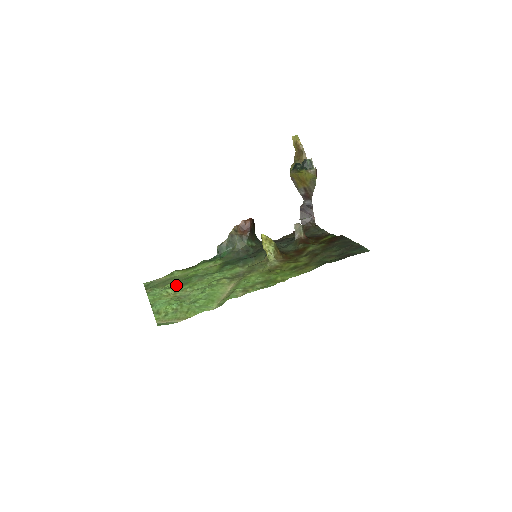
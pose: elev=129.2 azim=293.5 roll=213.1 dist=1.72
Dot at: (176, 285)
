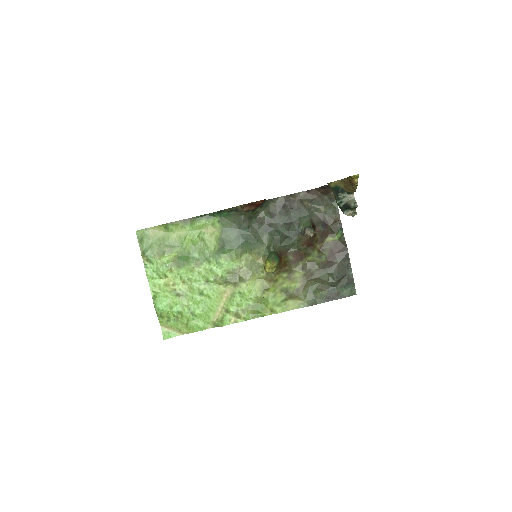
Dot at: (173, 261)
